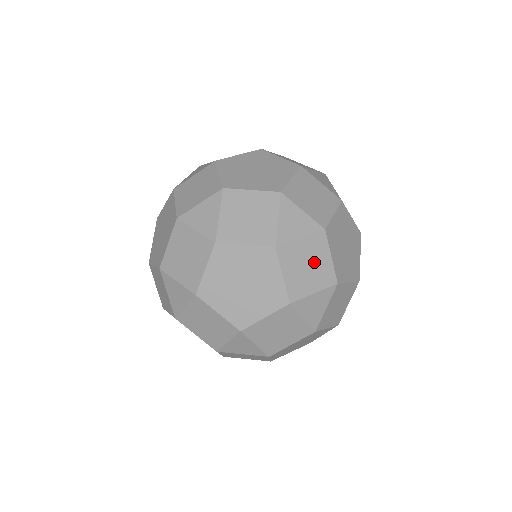
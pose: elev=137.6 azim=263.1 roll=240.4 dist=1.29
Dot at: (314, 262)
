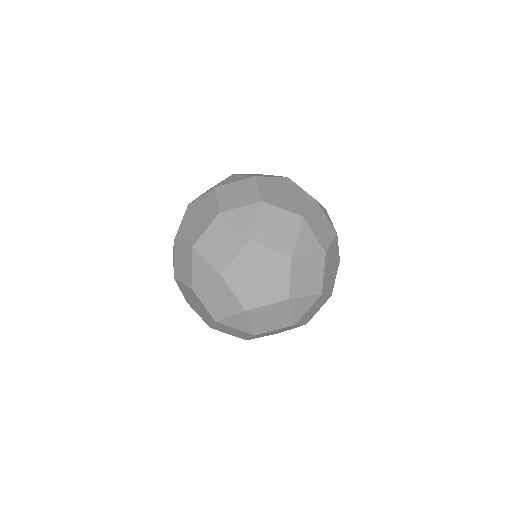
Dot at: (317, 306)
